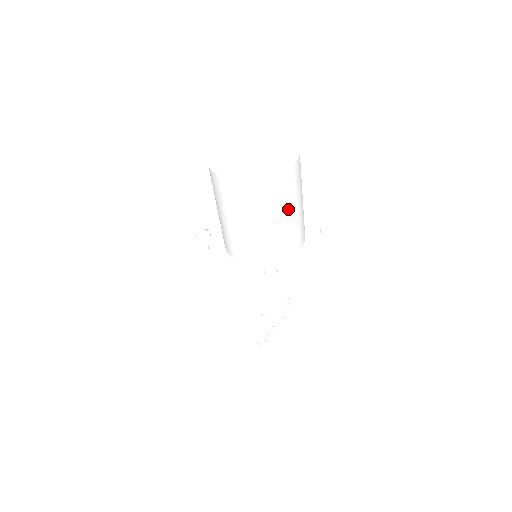
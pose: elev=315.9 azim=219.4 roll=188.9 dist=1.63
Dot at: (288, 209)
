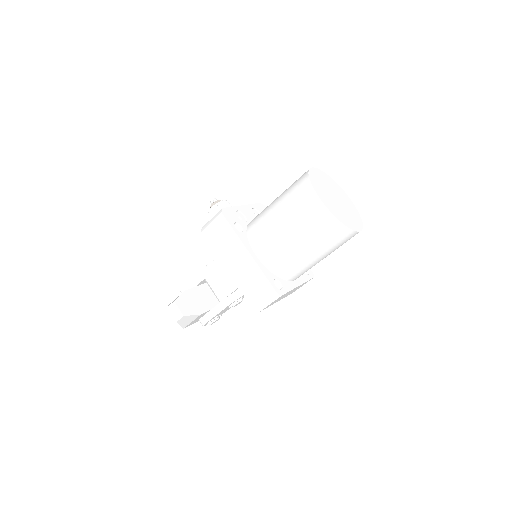
Dot at: (328, 253)
